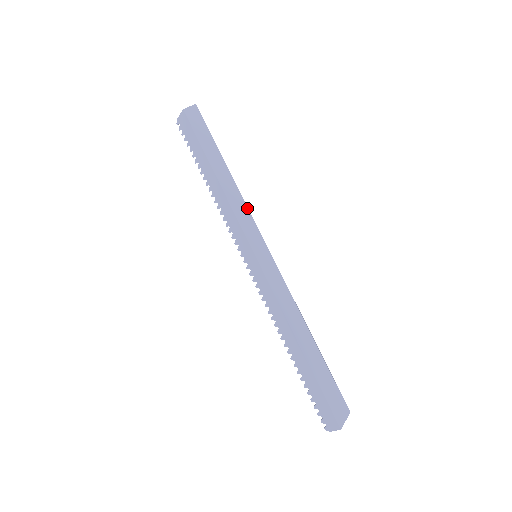
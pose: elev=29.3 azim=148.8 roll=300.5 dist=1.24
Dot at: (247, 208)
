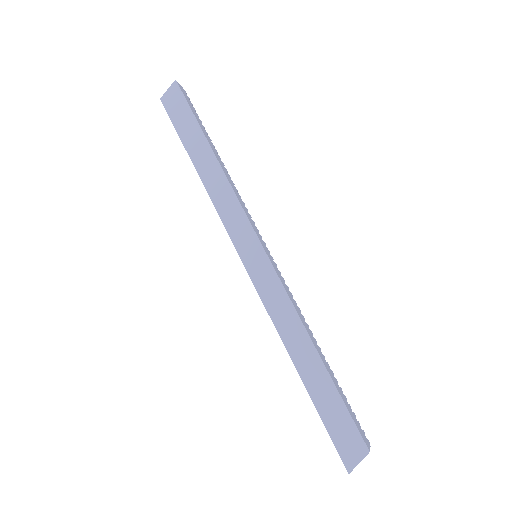
Dot at: (235, 200)
